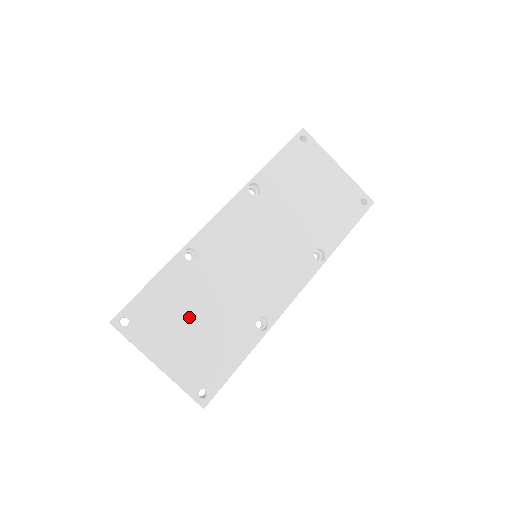
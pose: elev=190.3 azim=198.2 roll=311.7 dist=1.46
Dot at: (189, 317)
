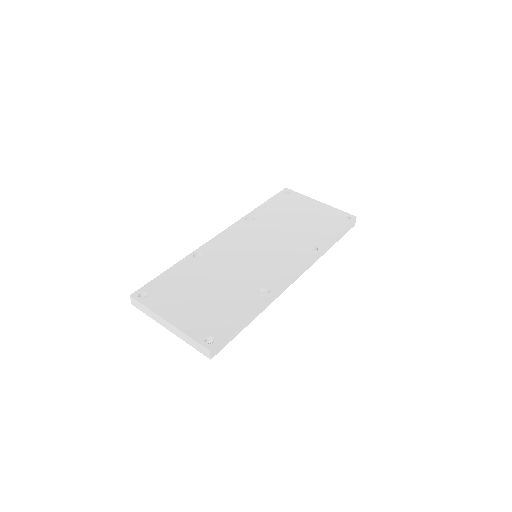
Dot at: (197, 290)
